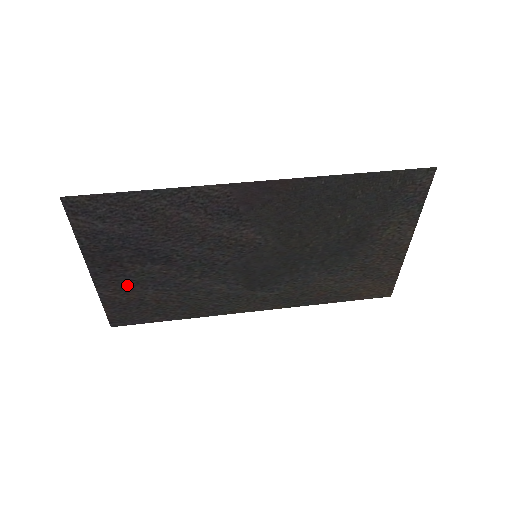
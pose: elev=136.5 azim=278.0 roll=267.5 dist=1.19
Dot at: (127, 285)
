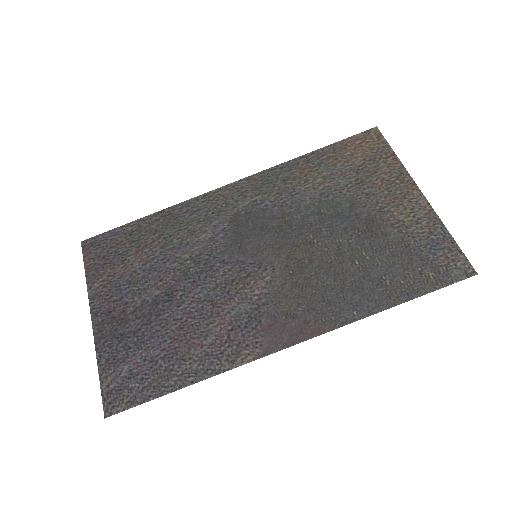
Dot at: (118, 285)
